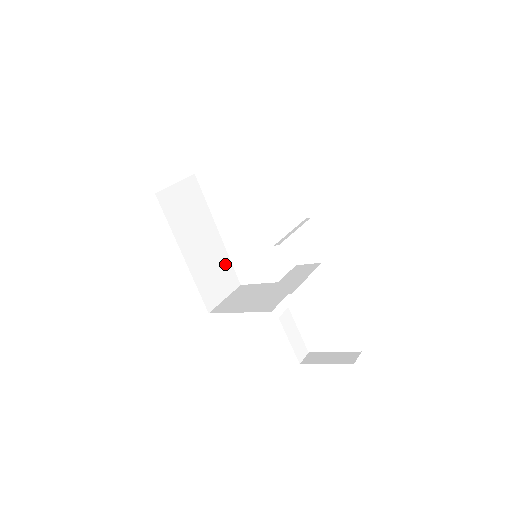
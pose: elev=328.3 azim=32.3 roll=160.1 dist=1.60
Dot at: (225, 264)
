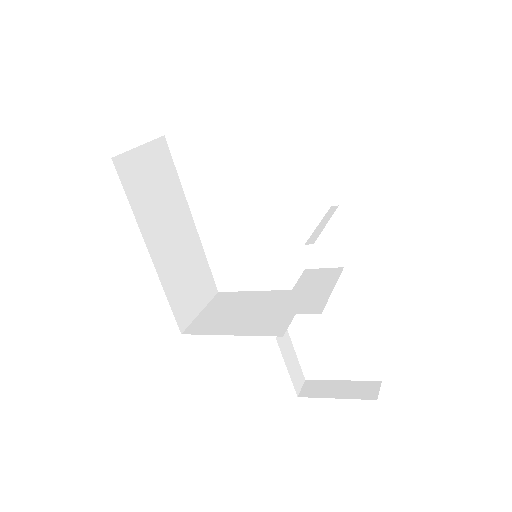
Dot at: (200, 264)
